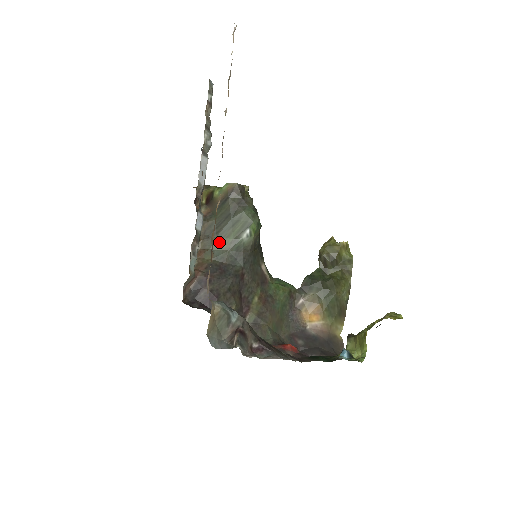
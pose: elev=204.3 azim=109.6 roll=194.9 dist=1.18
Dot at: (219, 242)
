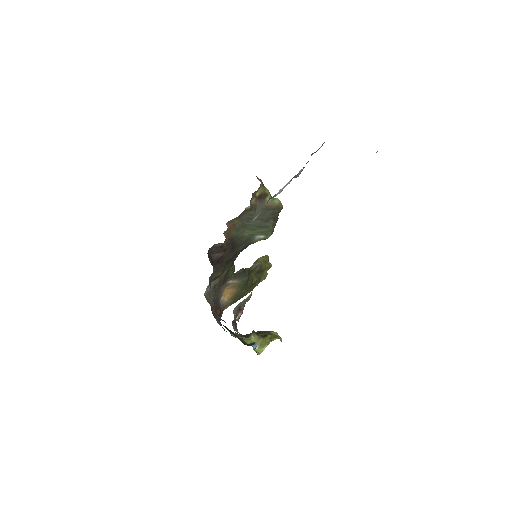
Dot at: (245, 228)
